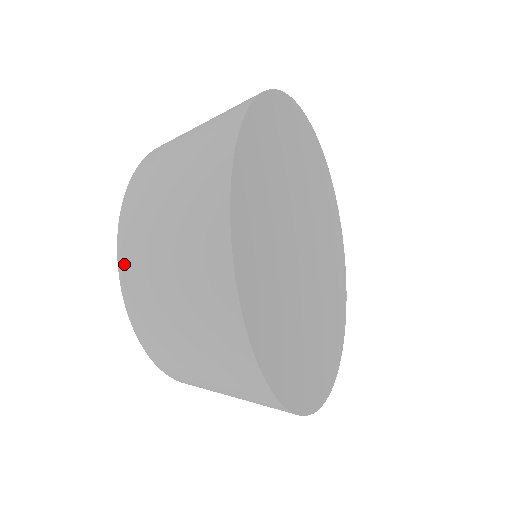
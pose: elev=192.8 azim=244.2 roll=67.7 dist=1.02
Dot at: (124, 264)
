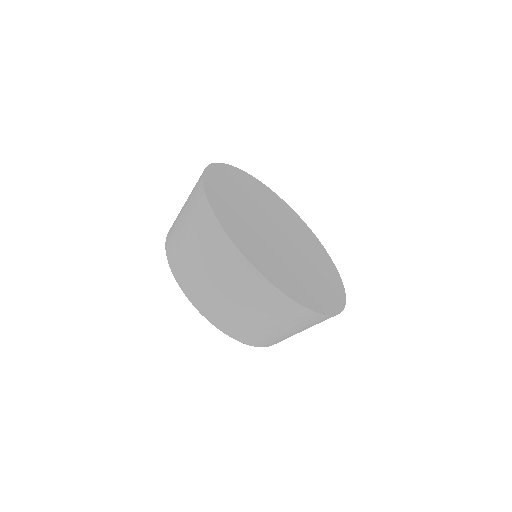
Dot at: (168, 234)
